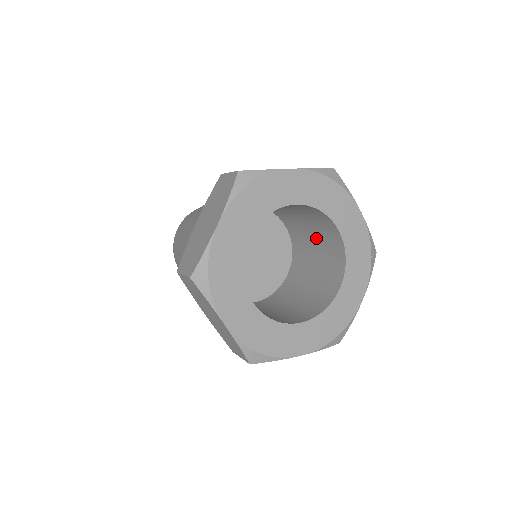
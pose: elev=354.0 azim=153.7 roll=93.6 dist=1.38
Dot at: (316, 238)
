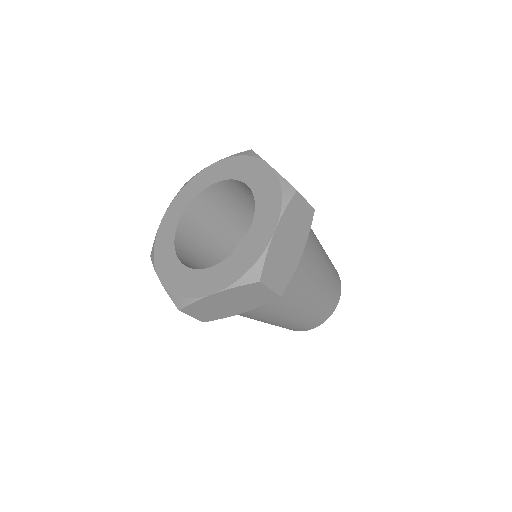
Dot at: (243, 202)
